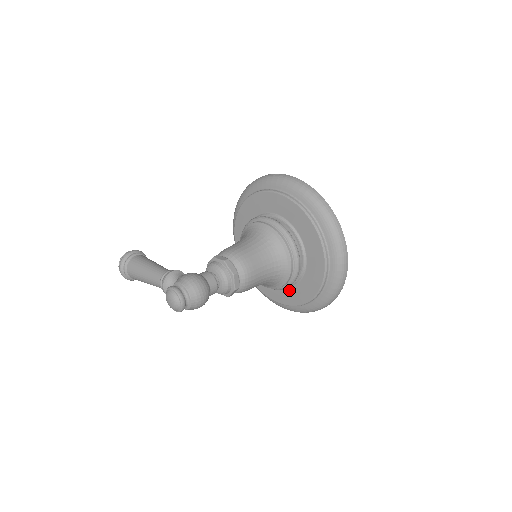
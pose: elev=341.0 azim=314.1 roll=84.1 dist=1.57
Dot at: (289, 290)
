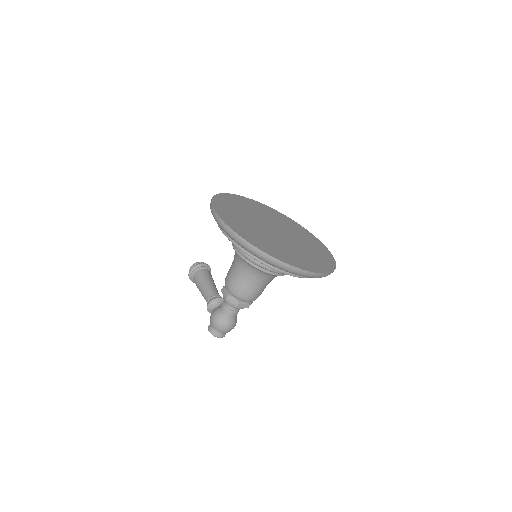
Dot at: occluded
